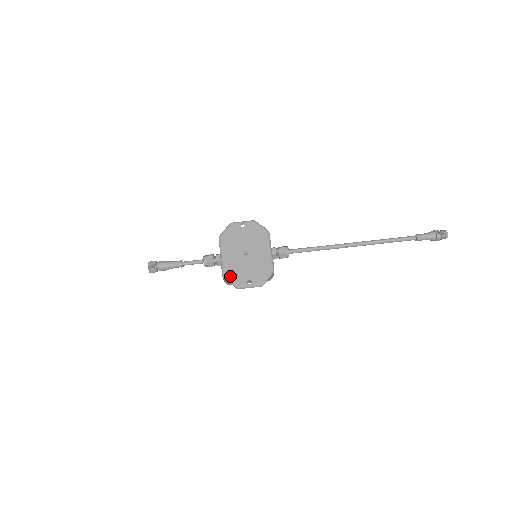
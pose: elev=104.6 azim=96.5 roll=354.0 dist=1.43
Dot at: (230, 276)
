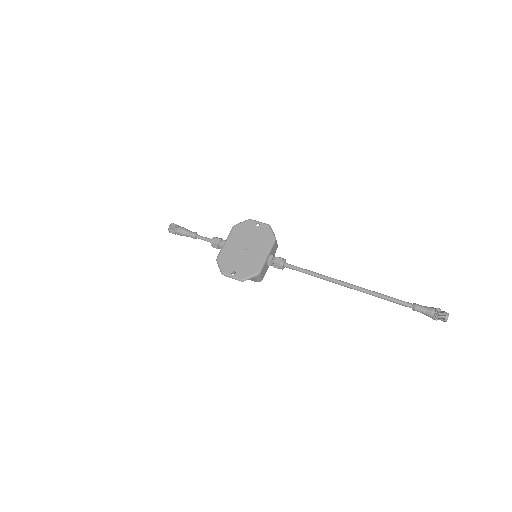
Dot at: (222, 261)
